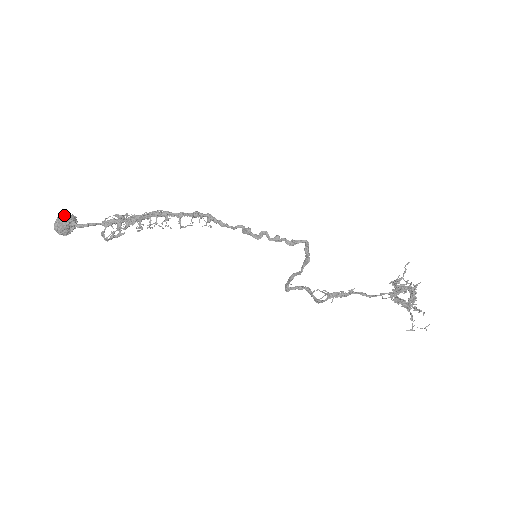
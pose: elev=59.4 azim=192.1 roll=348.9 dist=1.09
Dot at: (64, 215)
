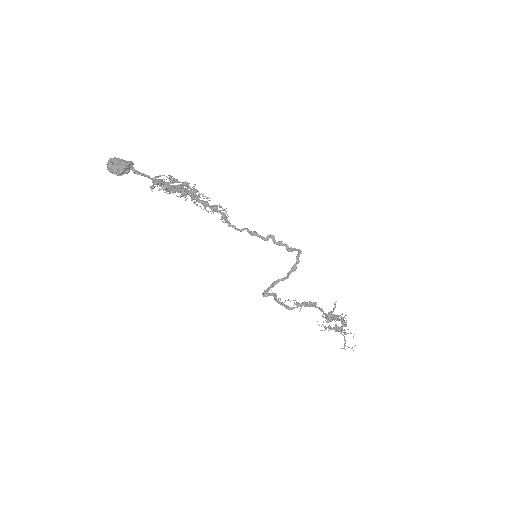
Dot at: occluded
